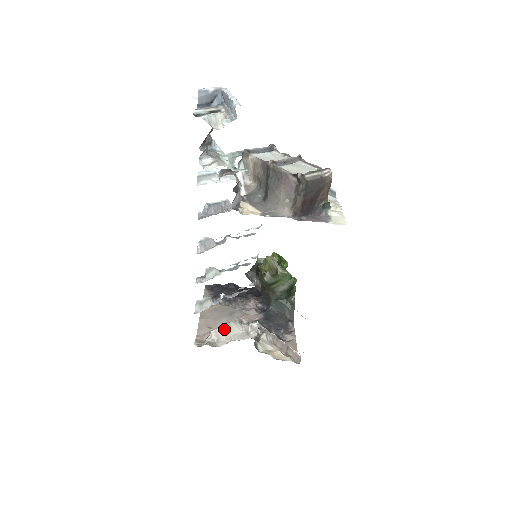
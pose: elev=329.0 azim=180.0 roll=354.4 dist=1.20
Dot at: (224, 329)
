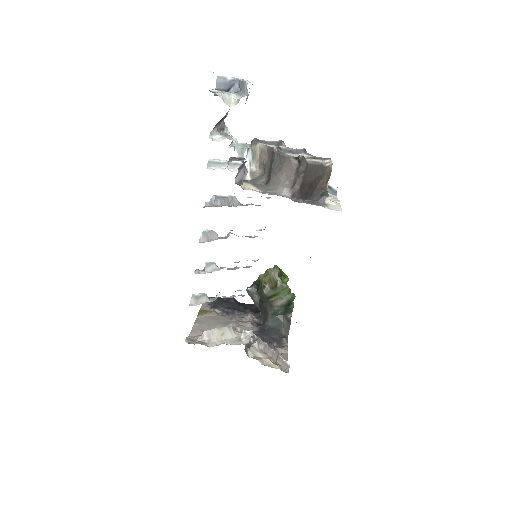
Dot at: (217, 332)
